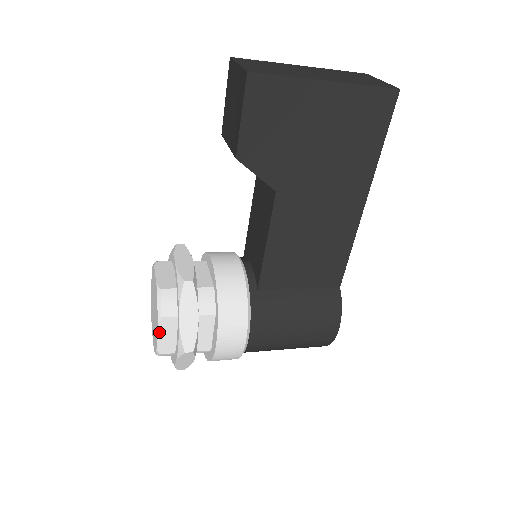
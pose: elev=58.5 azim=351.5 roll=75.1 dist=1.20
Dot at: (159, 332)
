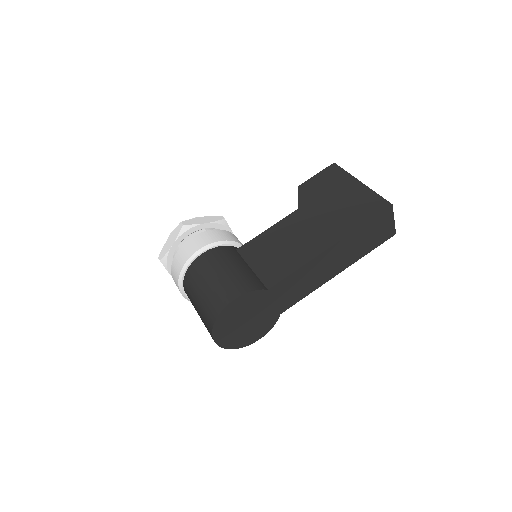
Dot at: occluded
